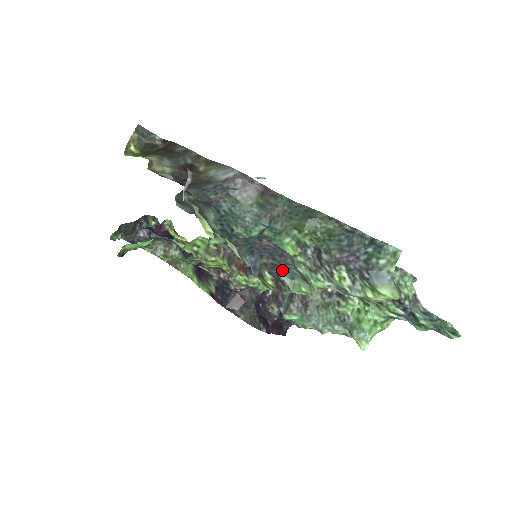
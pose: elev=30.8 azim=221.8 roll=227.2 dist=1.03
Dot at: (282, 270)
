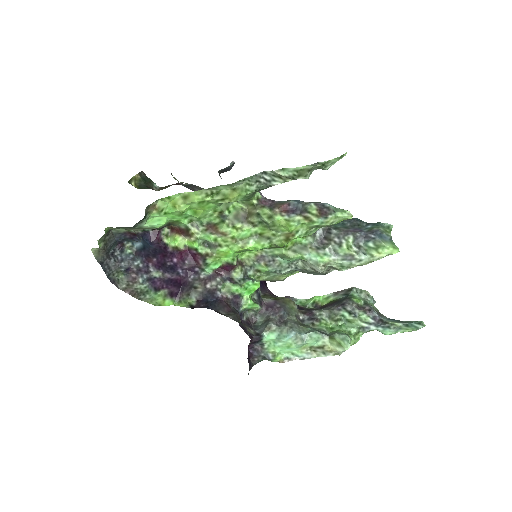
Dot at: (325, 203)
